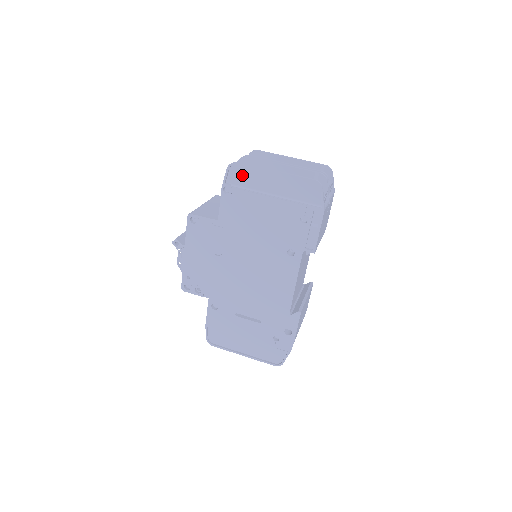
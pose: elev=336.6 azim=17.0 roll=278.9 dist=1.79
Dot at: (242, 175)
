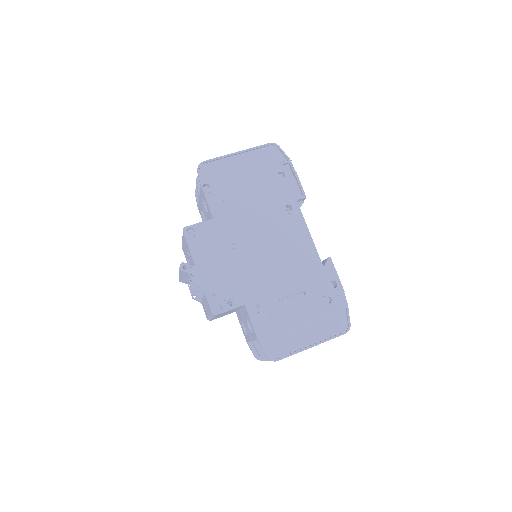
Dot at: (213, 170)
